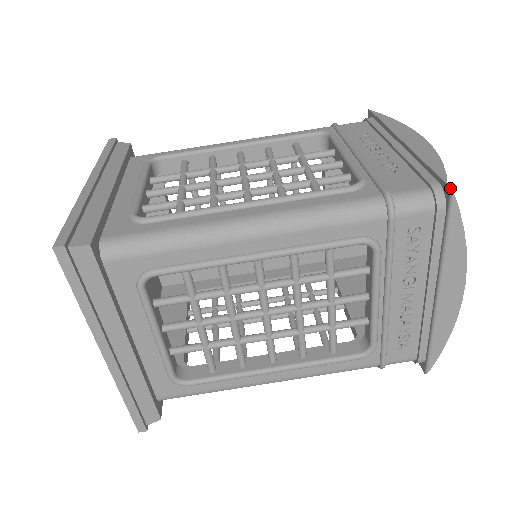
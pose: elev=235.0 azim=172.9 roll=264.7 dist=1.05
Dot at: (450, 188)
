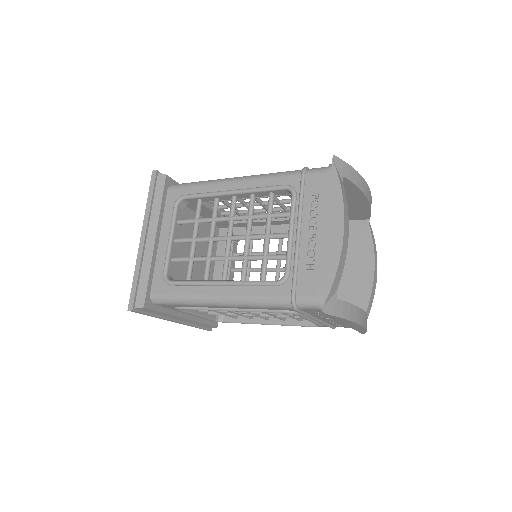
Dot at: (323, 311)
